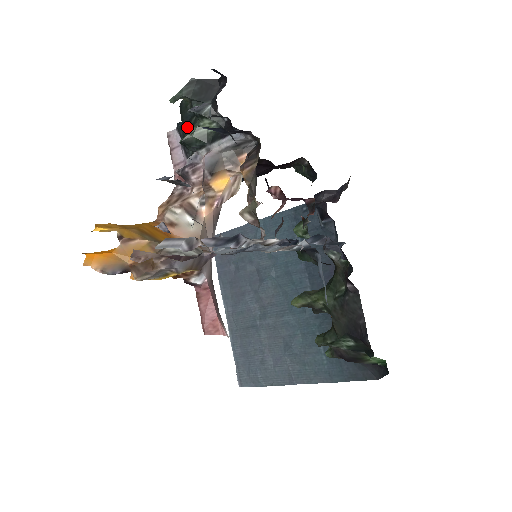
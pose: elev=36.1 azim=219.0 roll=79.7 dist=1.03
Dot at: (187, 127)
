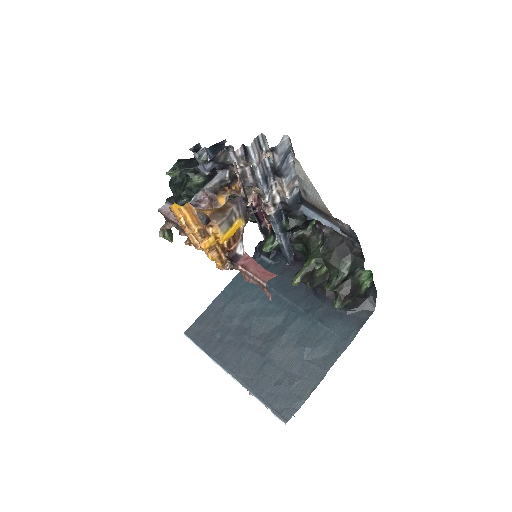
Dot at: (182, 186)
